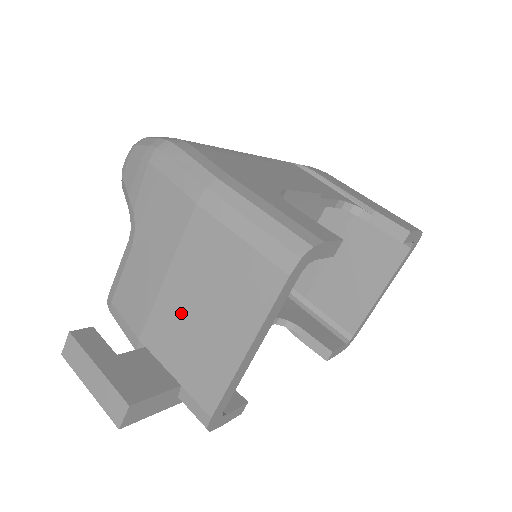
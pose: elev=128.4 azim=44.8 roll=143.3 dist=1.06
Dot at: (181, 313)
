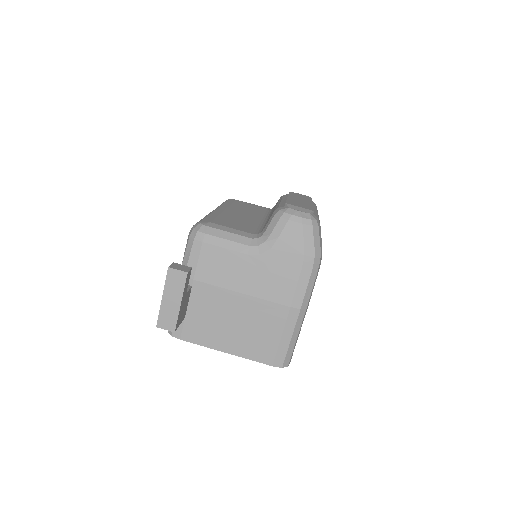
Dot at: (226, 309)
